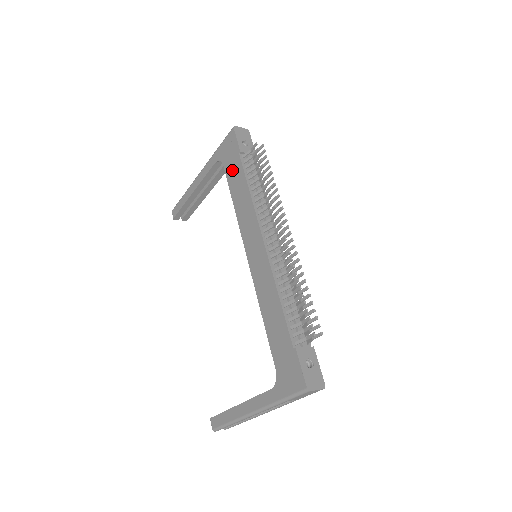
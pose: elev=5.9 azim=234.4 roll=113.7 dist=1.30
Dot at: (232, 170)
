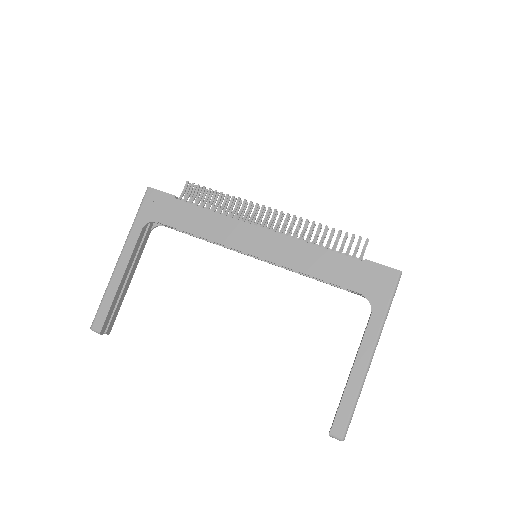
Dot at: (175, 215)
